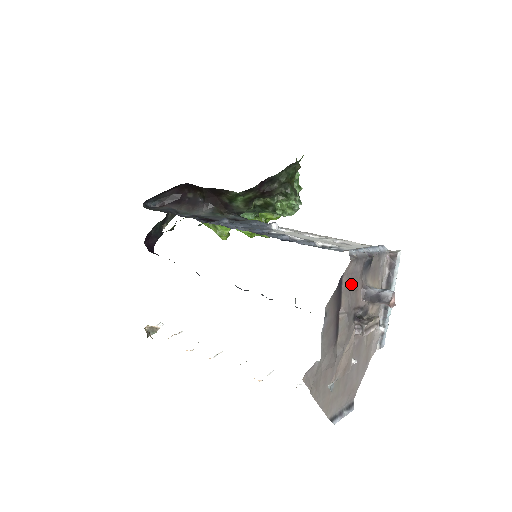
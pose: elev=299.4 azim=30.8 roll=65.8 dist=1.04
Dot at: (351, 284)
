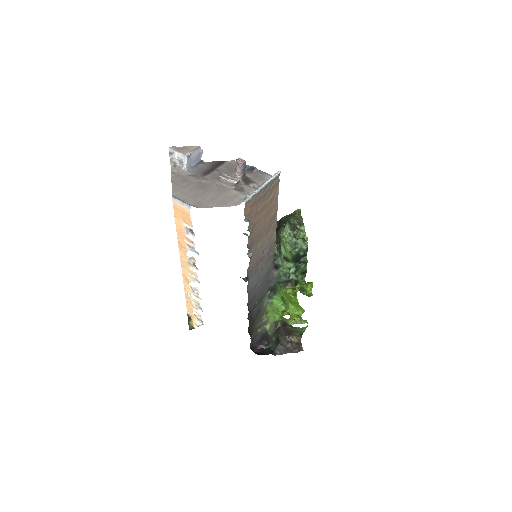
Dot at: (231, 168)
